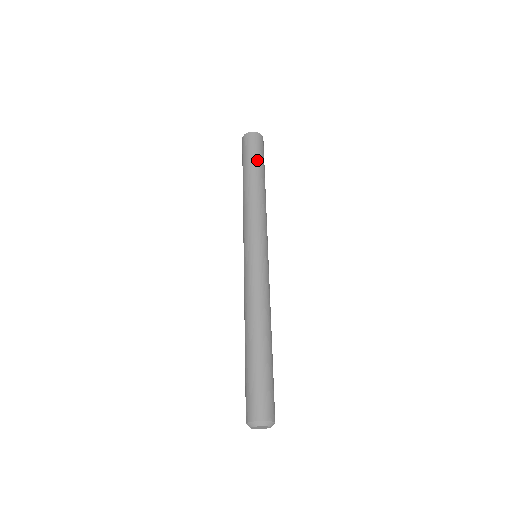
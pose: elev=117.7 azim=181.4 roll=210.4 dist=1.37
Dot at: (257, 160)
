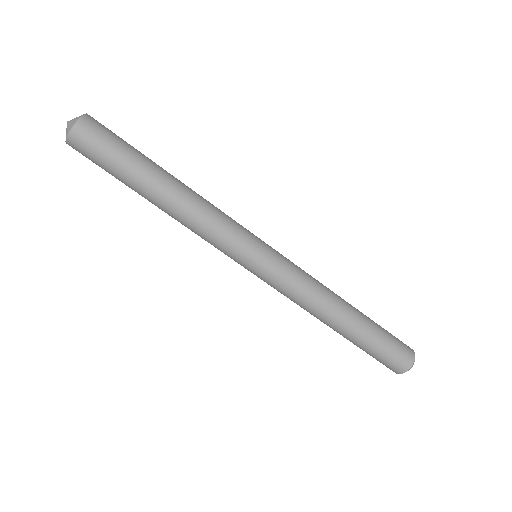
Dot at: (127, 164)
